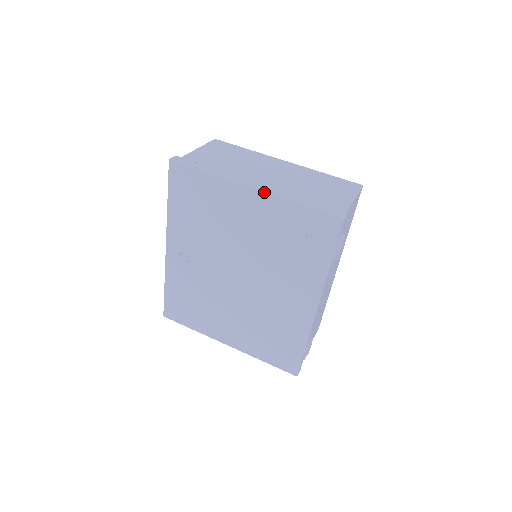
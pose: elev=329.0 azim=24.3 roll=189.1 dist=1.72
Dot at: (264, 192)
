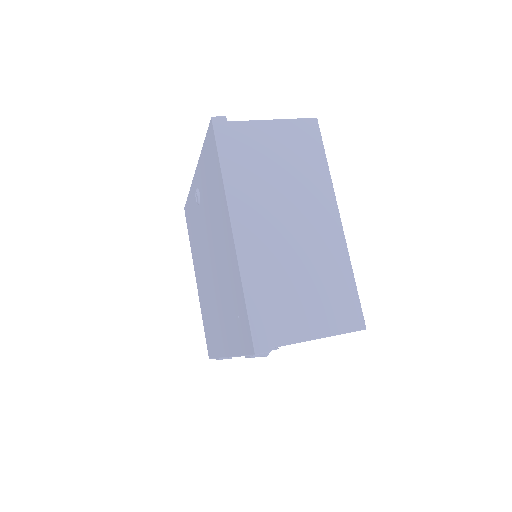
Dot at: (235, 247)
